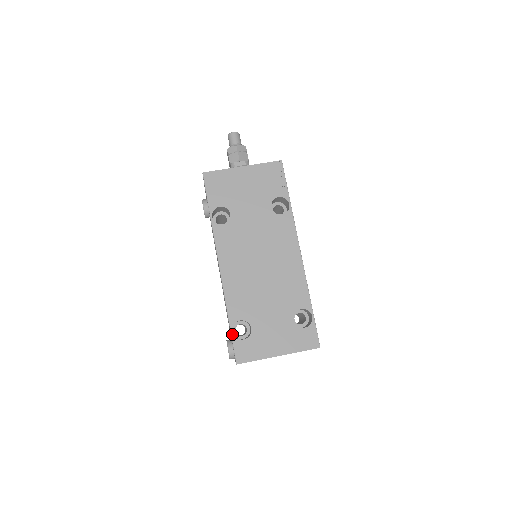
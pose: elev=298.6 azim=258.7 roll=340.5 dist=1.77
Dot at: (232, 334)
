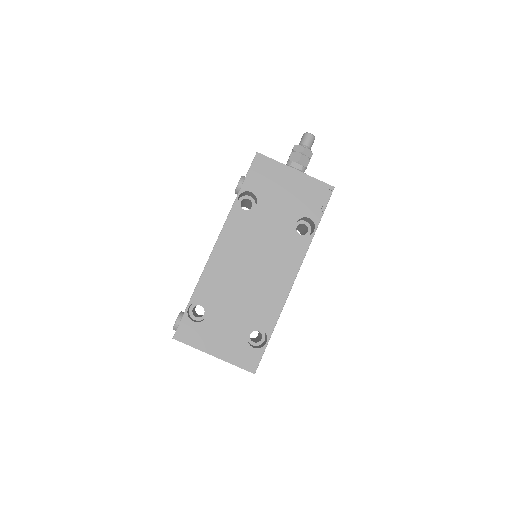
Dot at: (187, 310)
